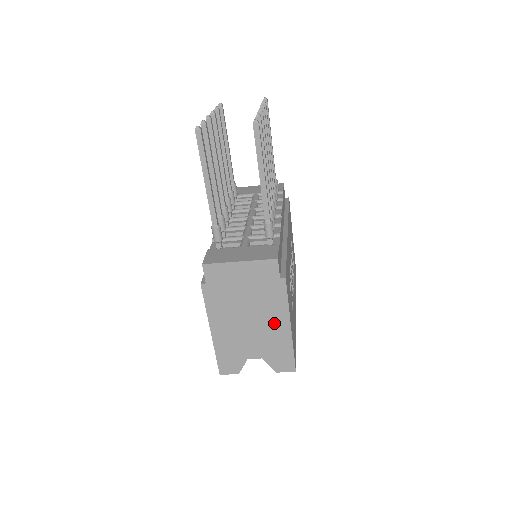
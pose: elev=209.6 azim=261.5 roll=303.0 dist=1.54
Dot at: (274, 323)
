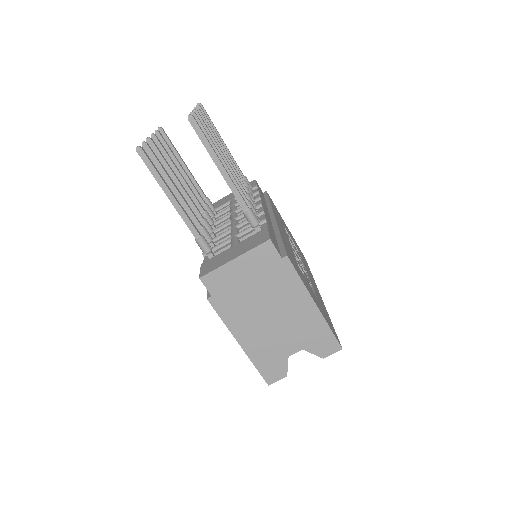
Dot at: (297, 307)
